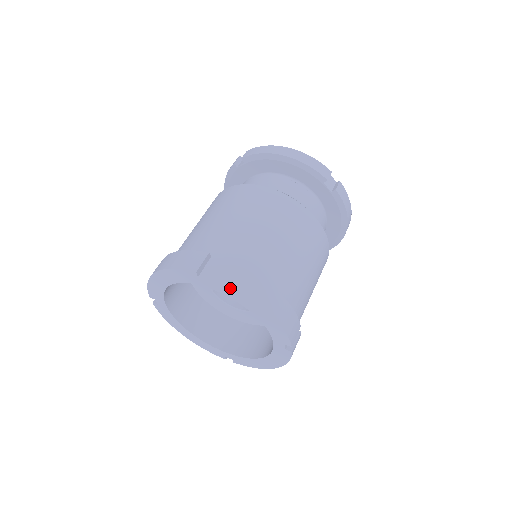
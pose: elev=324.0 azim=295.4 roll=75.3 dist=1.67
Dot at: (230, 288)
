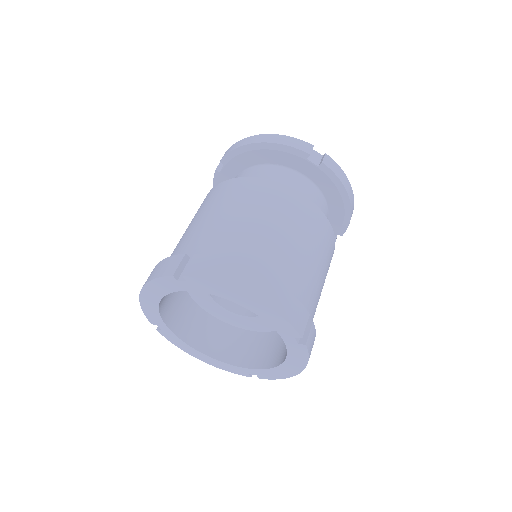
Dot at: (211, 283)
